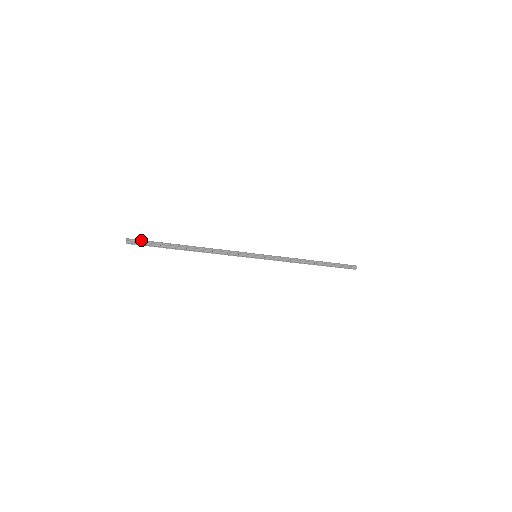
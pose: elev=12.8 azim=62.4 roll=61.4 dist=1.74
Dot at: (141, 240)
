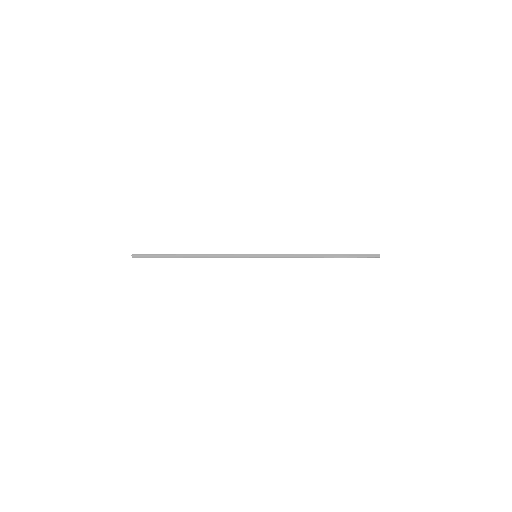
Dot at: (144, 255)
